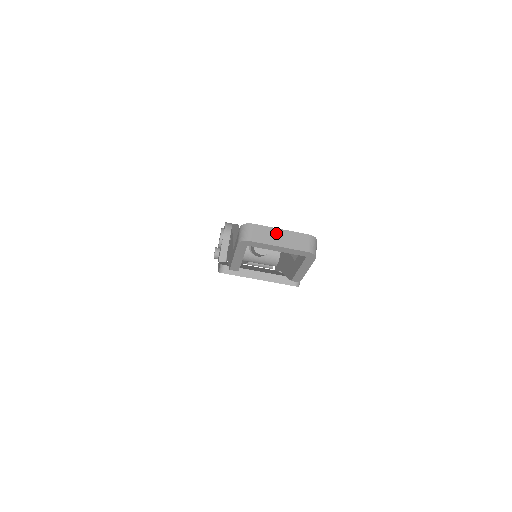
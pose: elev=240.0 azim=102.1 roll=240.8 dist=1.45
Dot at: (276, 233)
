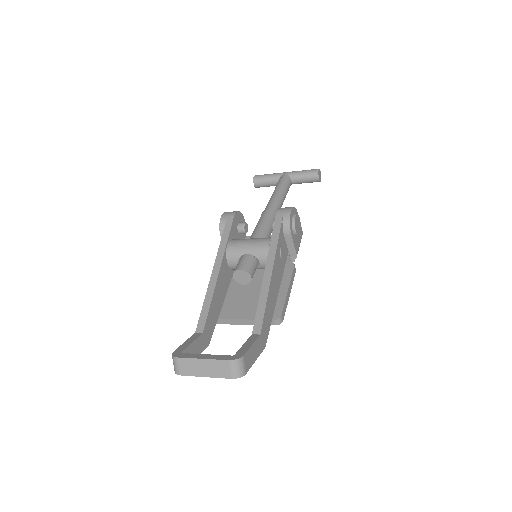
Dot at: (199, 364)
